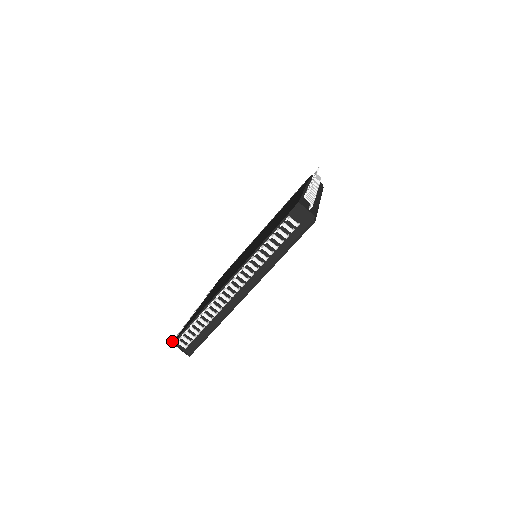
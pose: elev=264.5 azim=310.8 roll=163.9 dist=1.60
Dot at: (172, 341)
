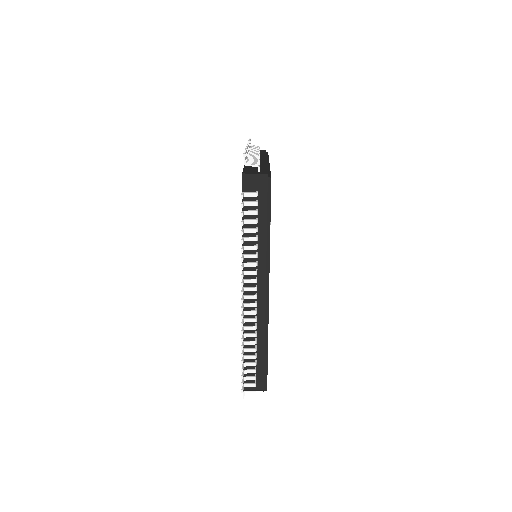
Dot at: occluded
